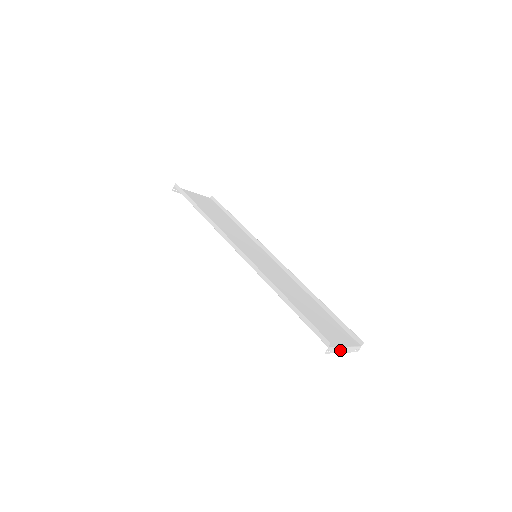
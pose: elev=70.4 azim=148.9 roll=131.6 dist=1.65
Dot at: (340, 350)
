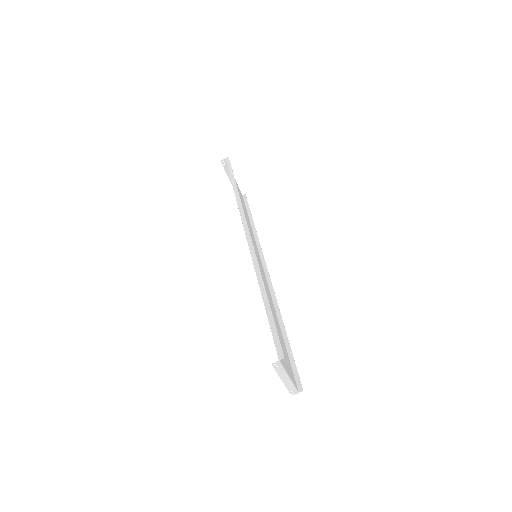
Dot at: (283, 376)
